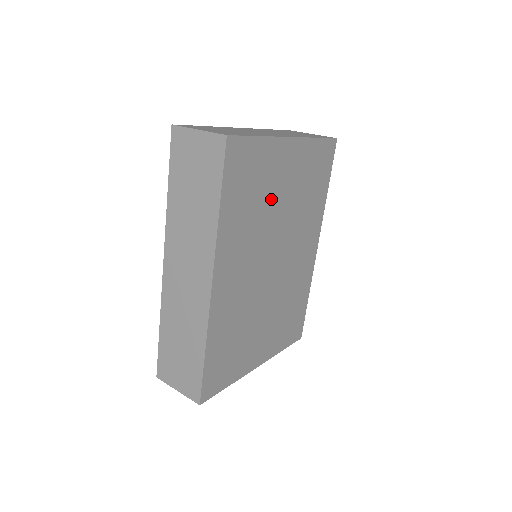
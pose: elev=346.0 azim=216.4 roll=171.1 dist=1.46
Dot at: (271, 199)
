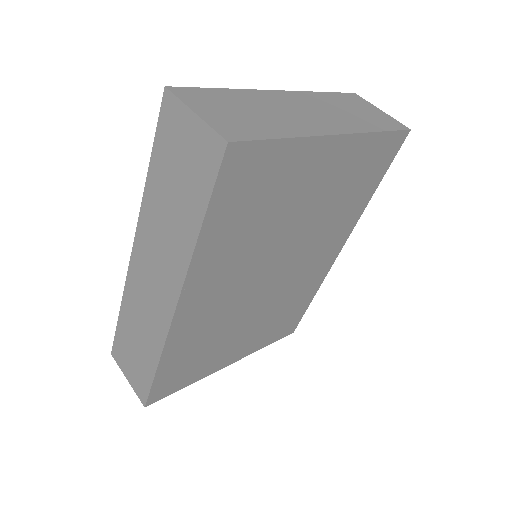
Dot at: (286, 210)
